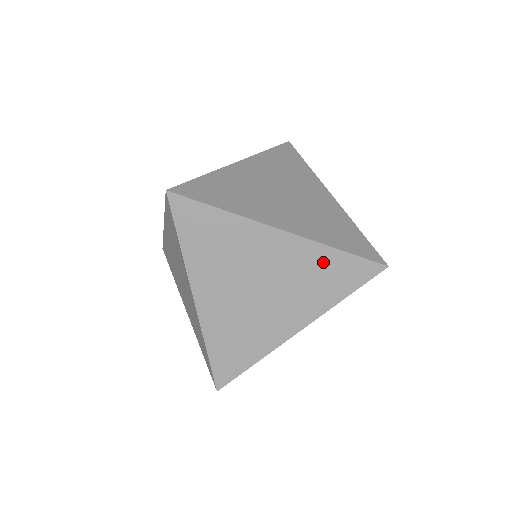
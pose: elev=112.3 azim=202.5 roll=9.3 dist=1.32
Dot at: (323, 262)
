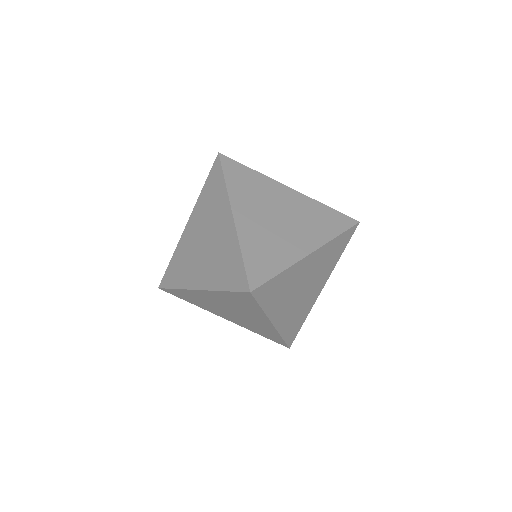
Dot at: (319, 211)
